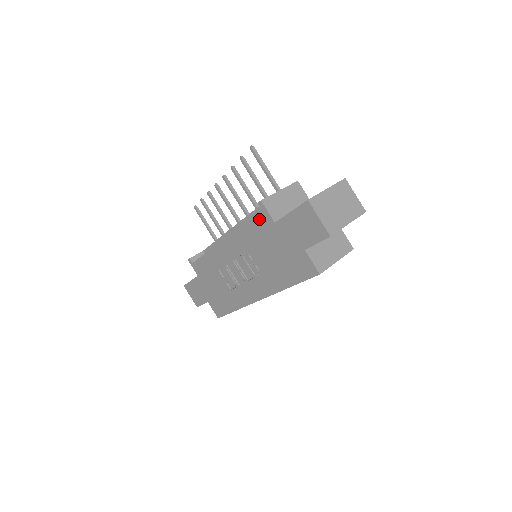
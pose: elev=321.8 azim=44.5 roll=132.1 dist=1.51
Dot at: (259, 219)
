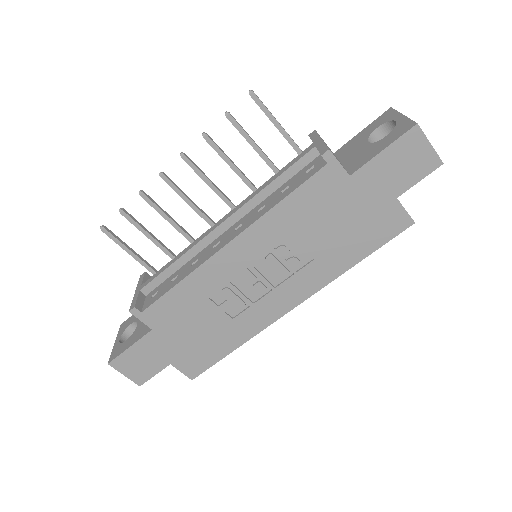
Dot at: (319, 180)
